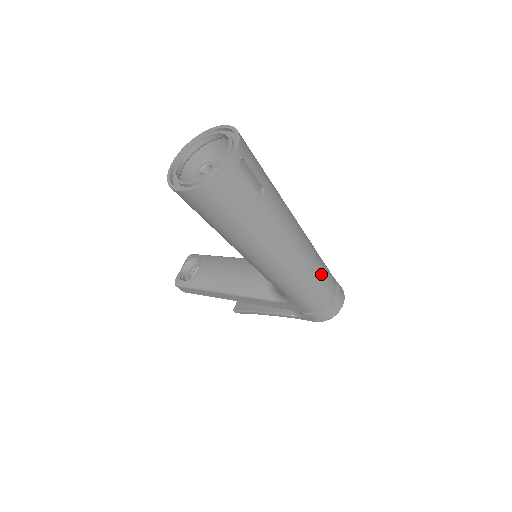
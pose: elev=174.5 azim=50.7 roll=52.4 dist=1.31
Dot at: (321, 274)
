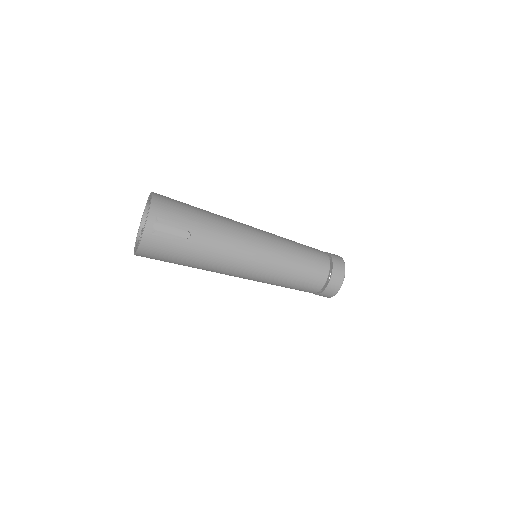
Dot at: (297, 266)
